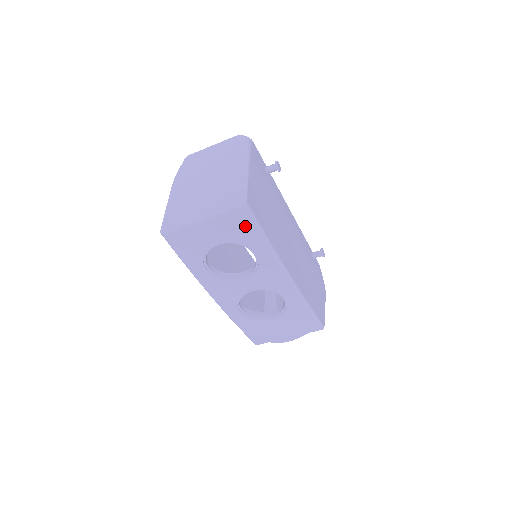
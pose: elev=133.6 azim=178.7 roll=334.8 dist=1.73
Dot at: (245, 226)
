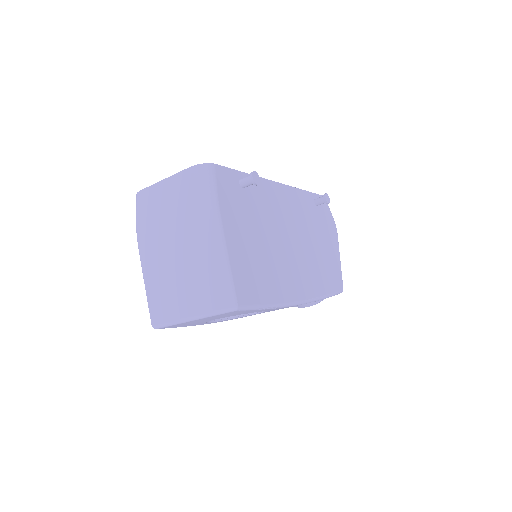
Dot at: (242, 312)
